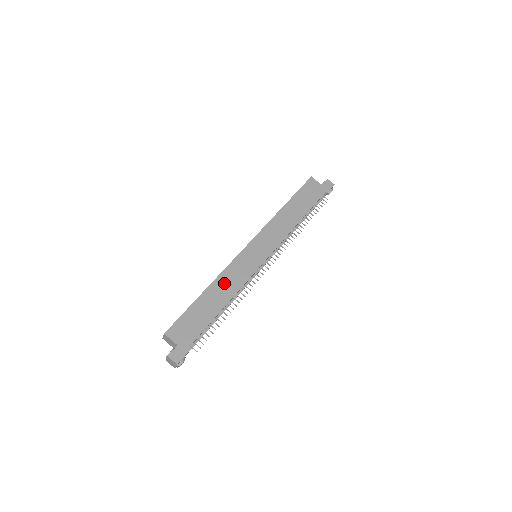
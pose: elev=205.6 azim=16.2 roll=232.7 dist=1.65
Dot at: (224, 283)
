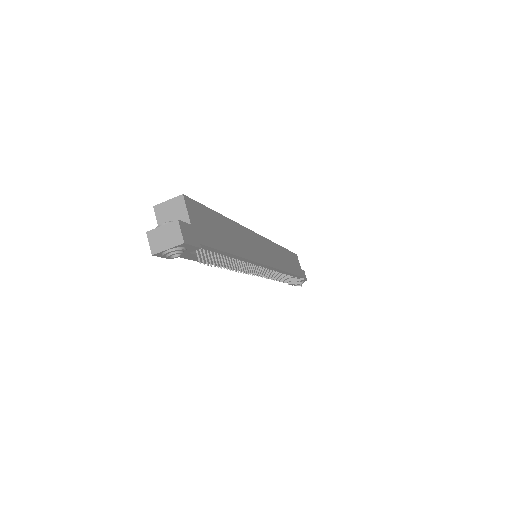
Dot at: (241, 236)
